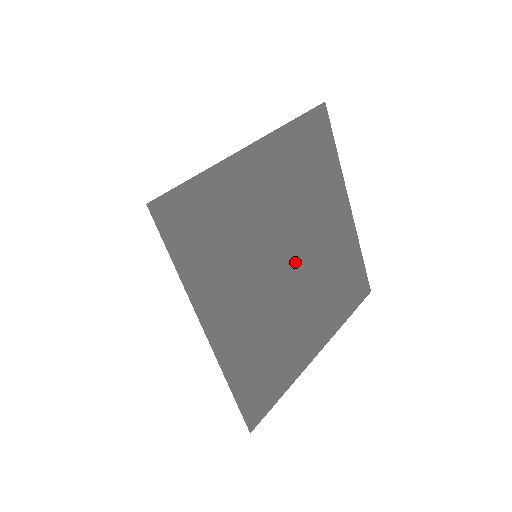
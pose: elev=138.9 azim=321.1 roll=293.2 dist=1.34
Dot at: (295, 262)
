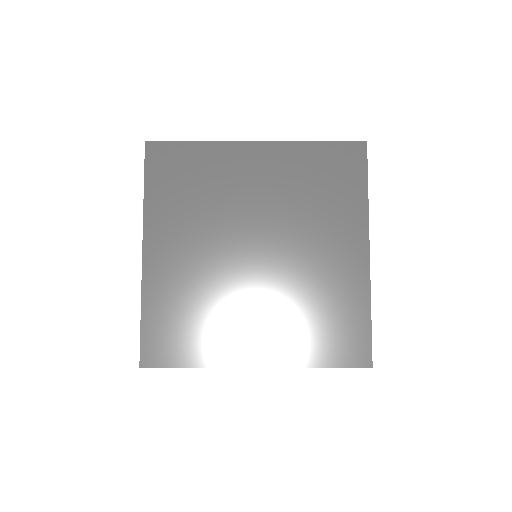
Dot at: (263, 258)
